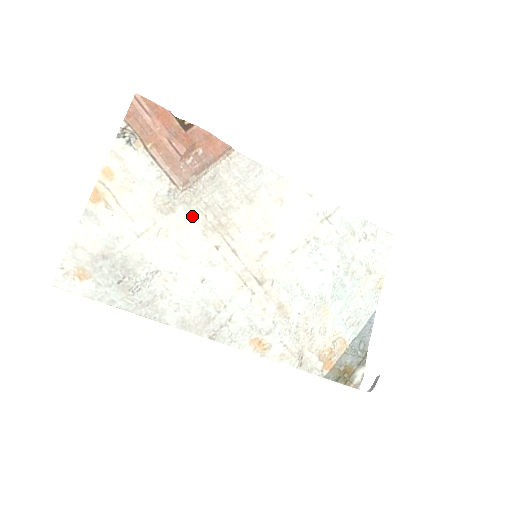
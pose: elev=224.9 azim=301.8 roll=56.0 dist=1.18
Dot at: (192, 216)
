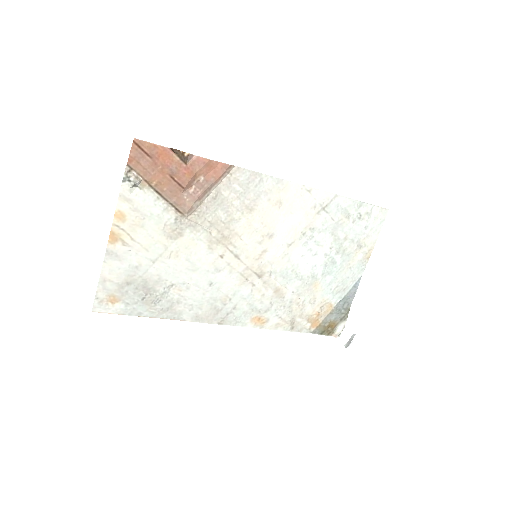
Dot at: (198, 235)
